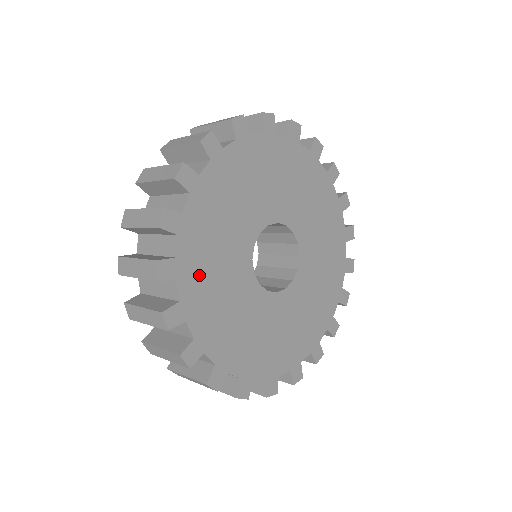
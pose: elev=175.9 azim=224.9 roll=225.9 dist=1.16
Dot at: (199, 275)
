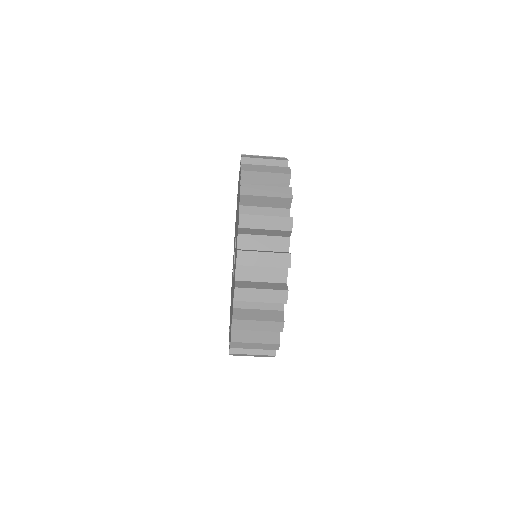
Dot at: occluded
